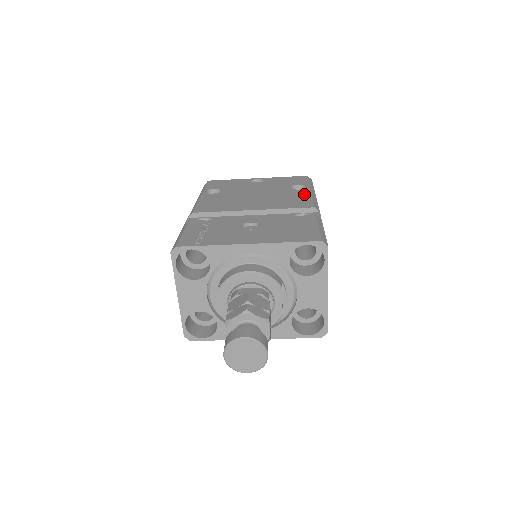
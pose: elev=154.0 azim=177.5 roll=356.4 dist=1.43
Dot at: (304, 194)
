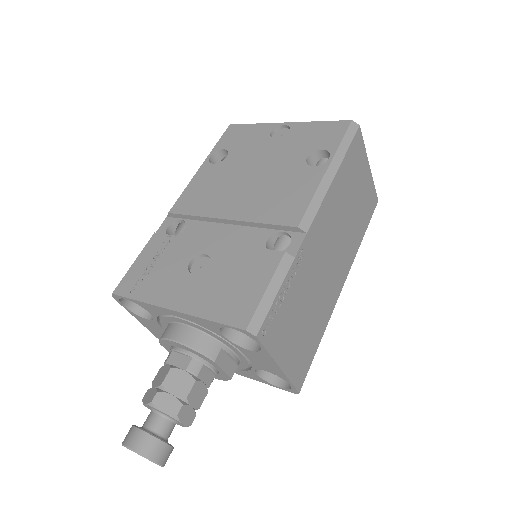
Dot at: (310, 183)
